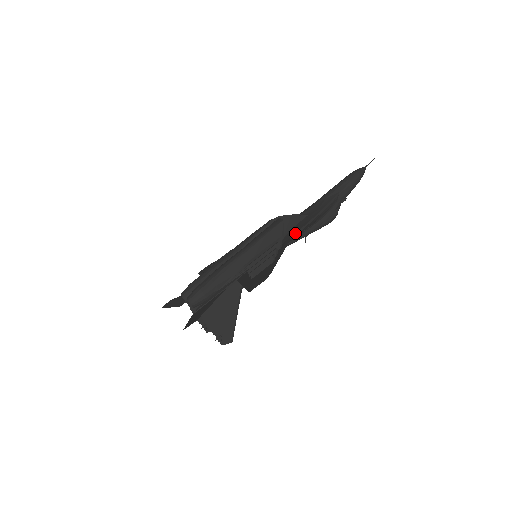
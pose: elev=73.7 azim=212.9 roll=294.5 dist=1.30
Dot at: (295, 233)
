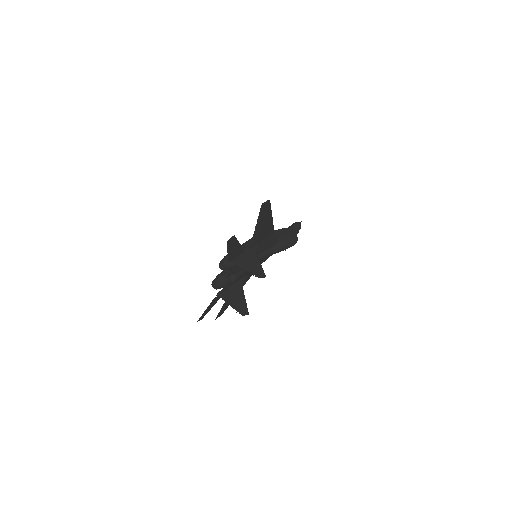
Dot at: (275, 231)
